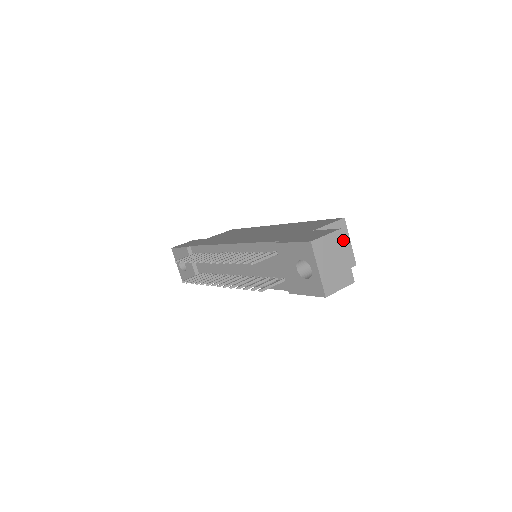
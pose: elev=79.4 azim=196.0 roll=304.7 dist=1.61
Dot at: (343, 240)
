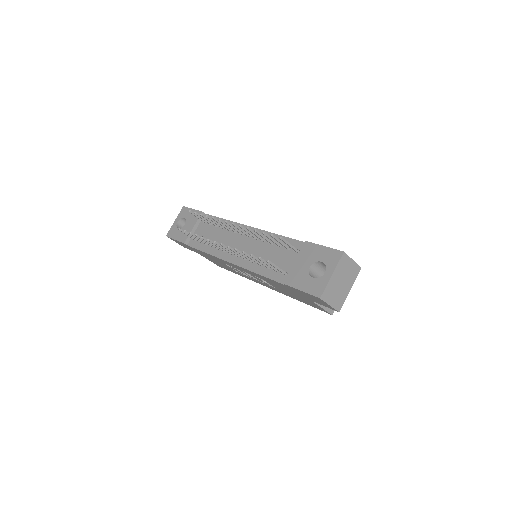
Dot at: (356, 276)
